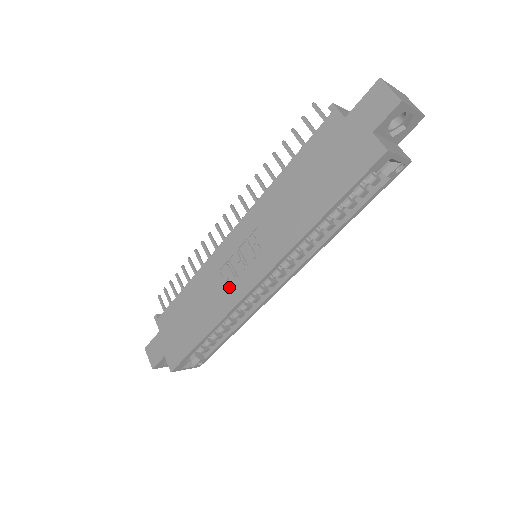
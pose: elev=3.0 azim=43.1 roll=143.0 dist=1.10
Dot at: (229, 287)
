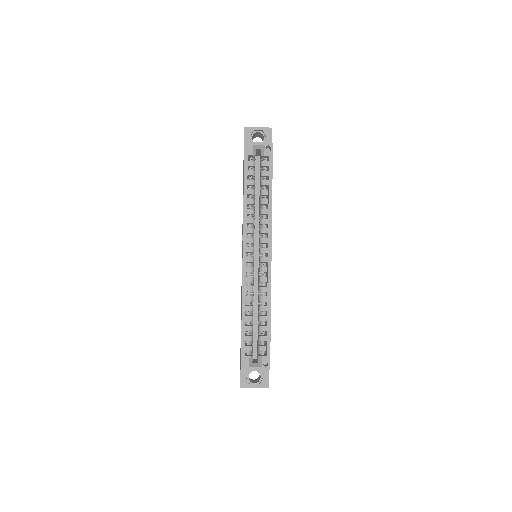
Dot at: occluded
